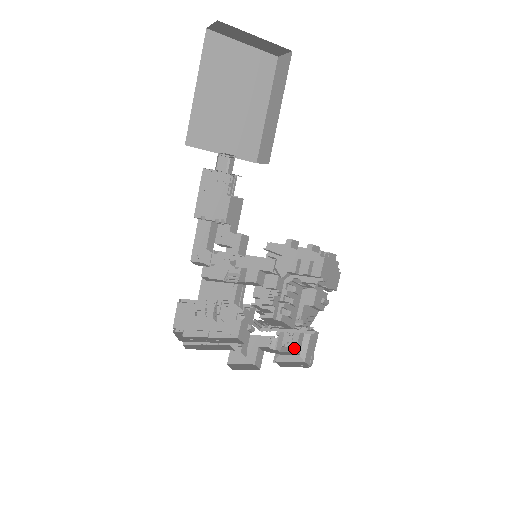
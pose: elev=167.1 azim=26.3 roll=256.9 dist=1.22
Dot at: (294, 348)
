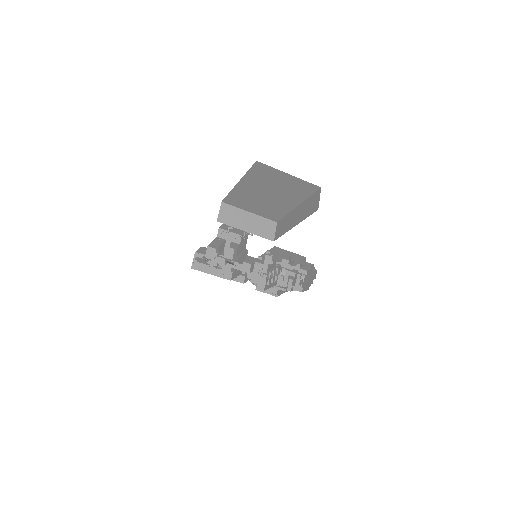
Dot at: occluded
